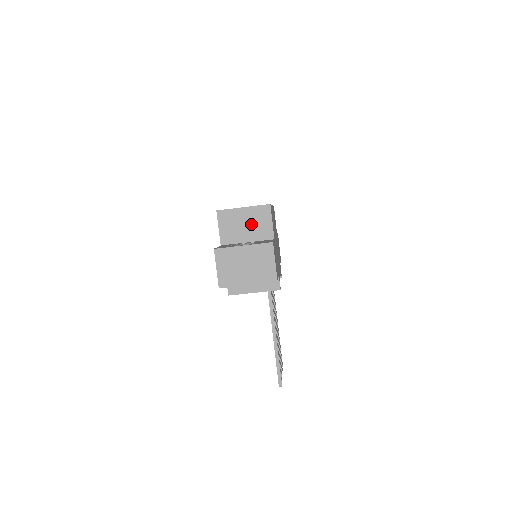
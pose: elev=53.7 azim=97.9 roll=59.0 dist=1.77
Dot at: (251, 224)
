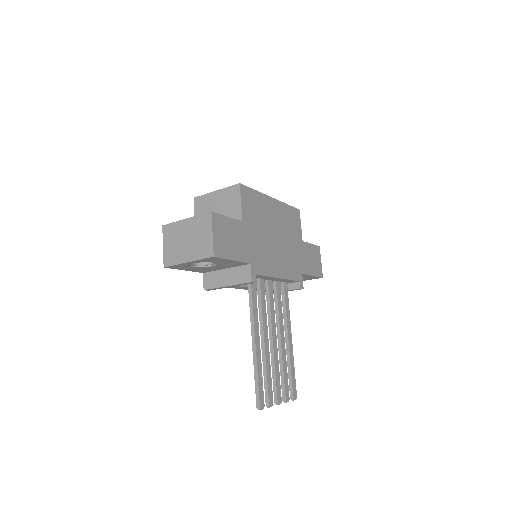
Dot at: (222, 207)
